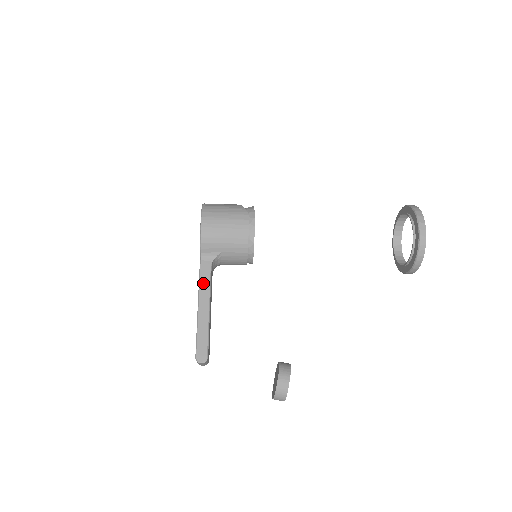
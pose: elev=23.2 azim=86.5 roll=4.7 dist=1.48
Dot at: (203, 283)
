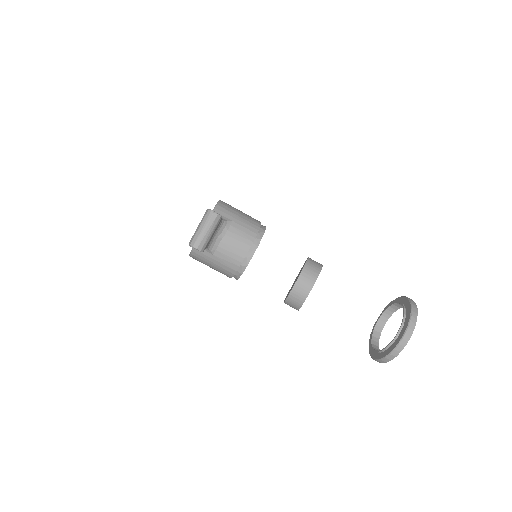
Dot at: occluded
